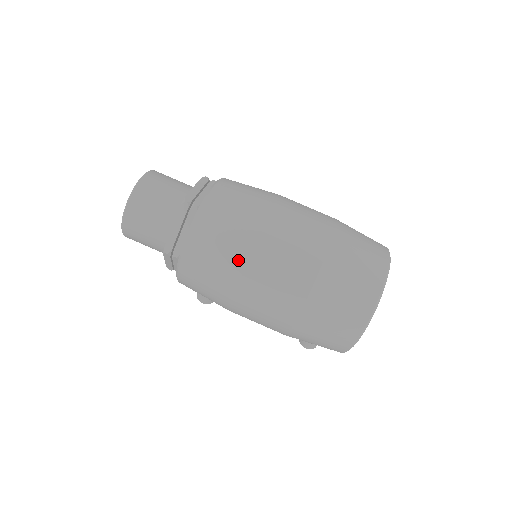
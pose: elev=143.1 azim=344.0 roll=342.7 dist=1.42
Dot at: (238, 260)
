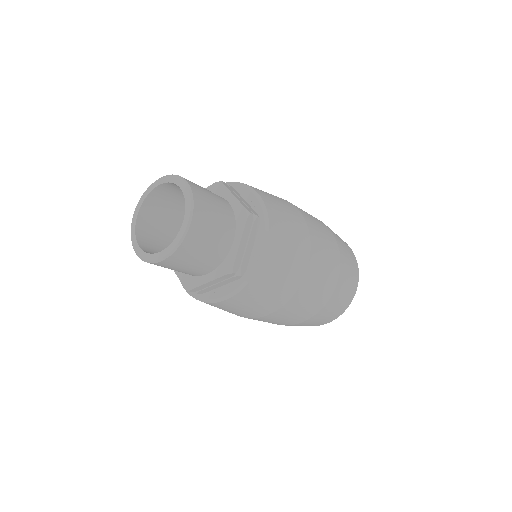
Dot at: (259, 314)
